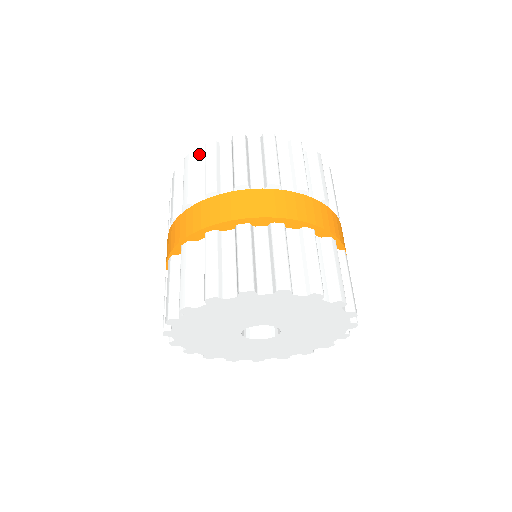
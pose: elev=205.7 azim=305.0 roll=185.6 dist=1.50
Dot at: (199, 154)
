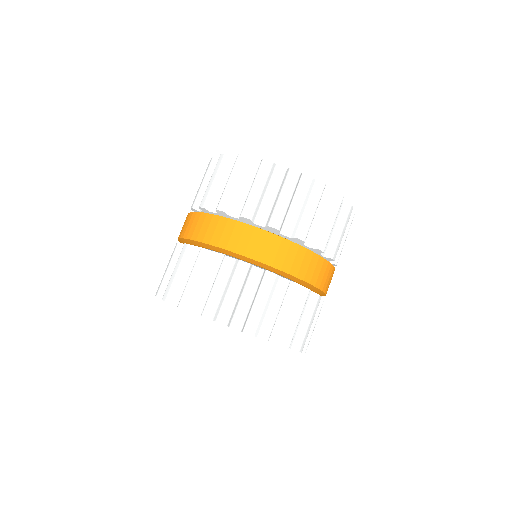
Dot at: occluded
